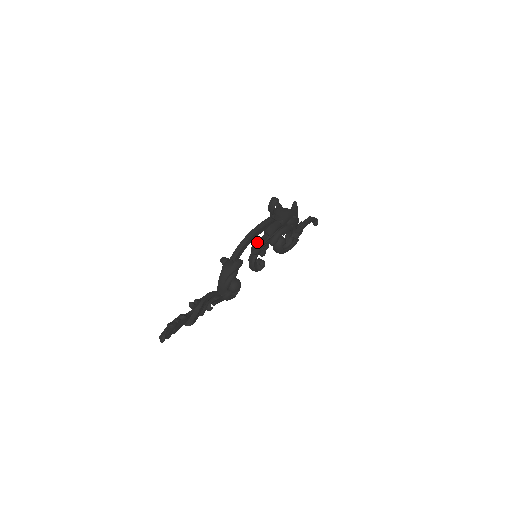
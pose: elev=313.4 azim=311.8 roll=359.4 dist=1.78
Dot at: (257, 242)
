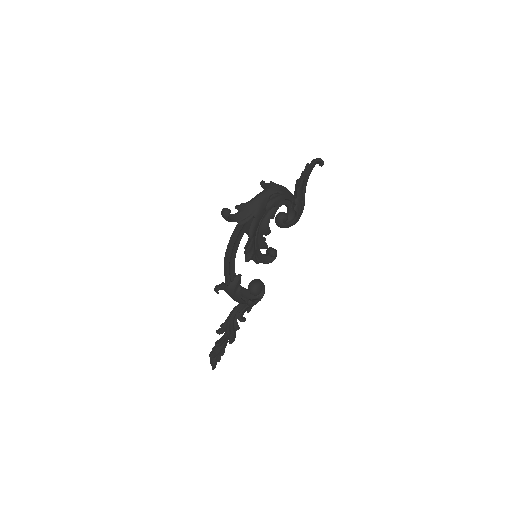
Dot at: (245, 248)
